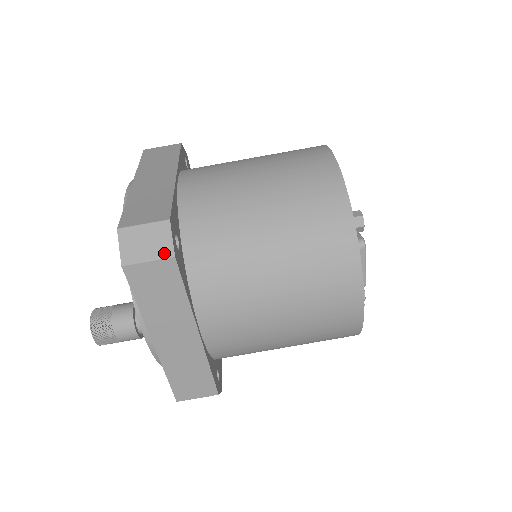
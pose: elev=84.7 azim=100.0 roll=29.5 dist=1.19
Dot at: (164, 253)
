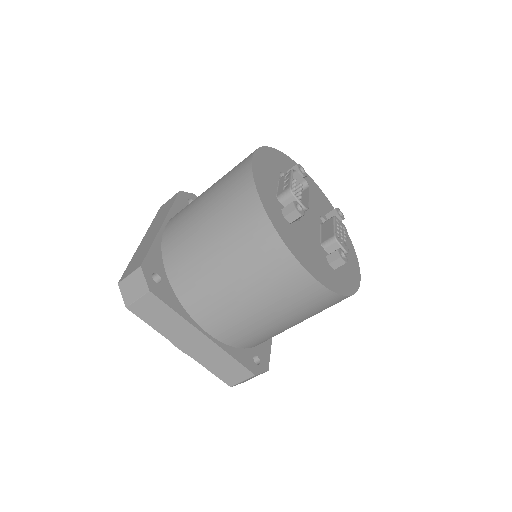
Dot at: occluded
